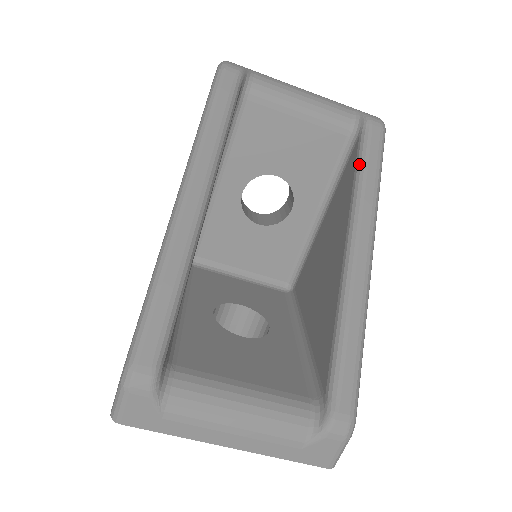
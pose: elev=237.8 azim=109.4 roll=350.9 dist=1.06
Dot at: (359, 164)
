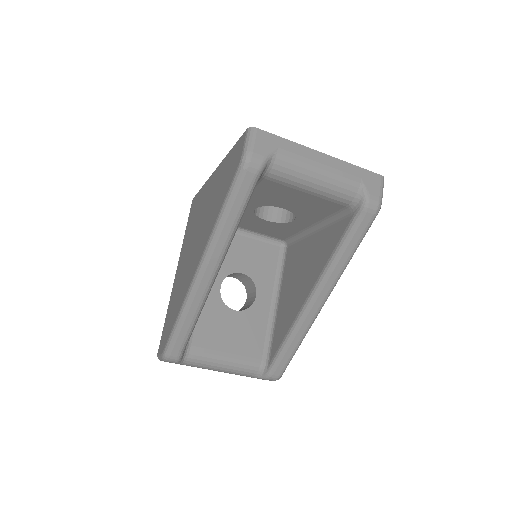
Dot at: (341, 243)
